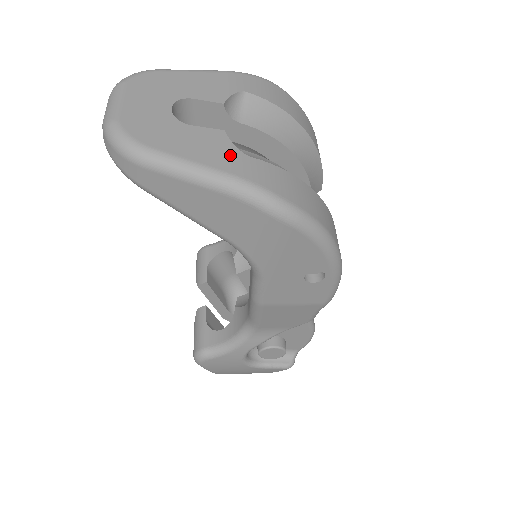
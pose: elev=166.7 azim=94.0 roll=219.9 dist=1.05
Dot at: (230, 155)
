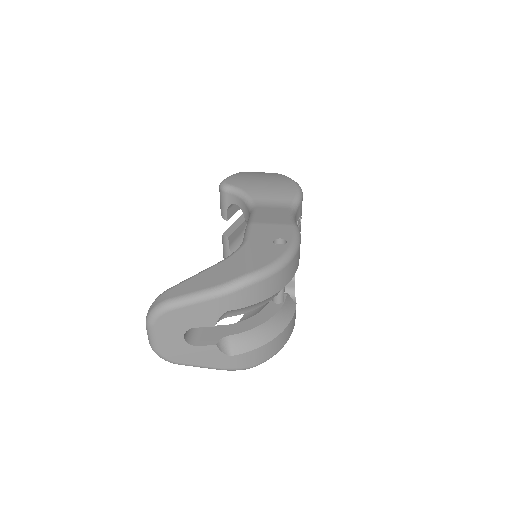
Dot at: (220, 359)
